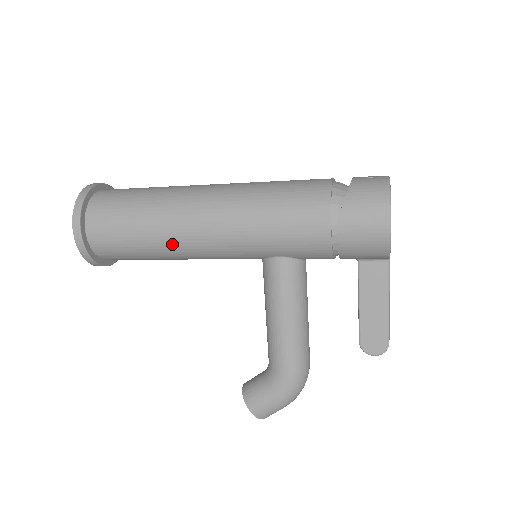
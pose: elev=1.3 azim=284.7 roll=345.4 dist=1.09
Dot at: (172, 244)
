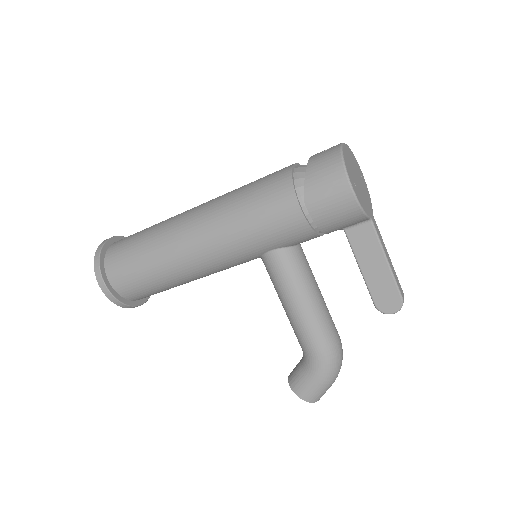
Dot at: (178, 270)
